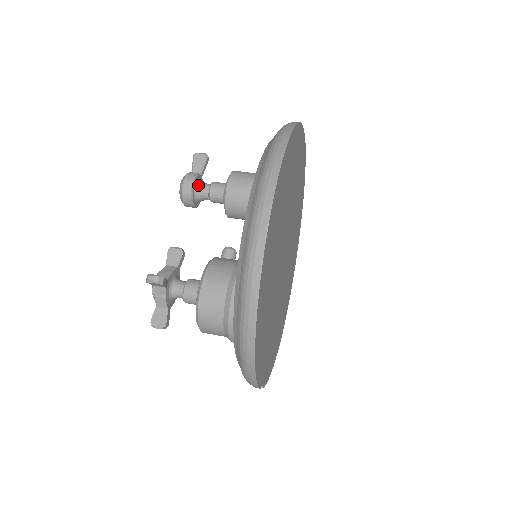
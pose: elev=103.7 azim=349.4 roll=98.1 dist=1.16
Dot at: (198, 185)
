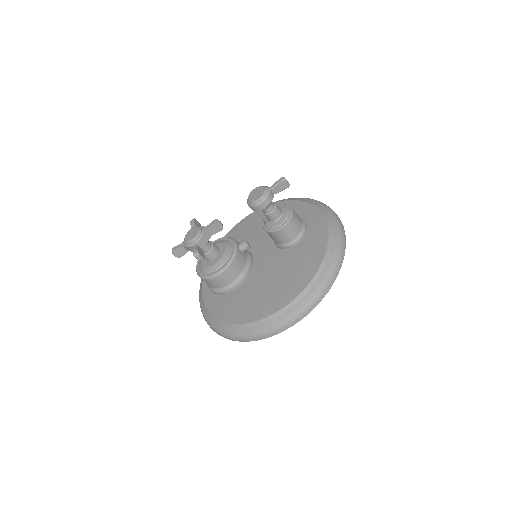
Dot at: (267, 206)
